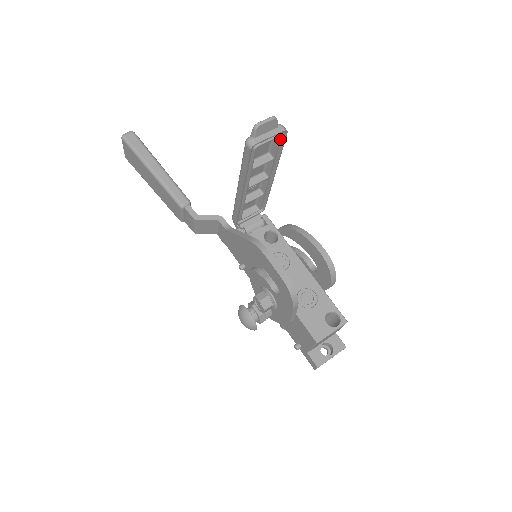
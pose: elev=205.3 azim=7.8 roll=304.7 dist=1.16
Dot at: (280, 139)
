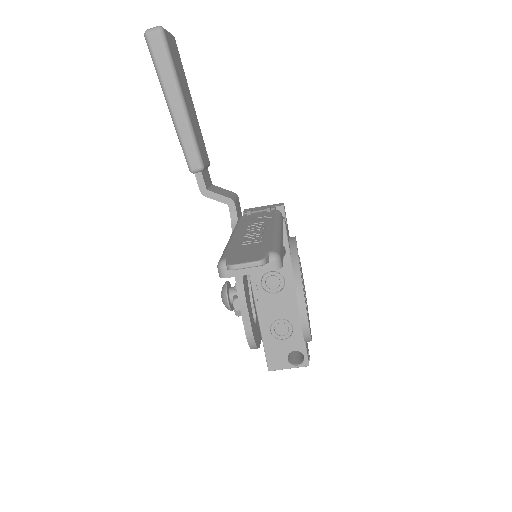
Dot at: occluded
